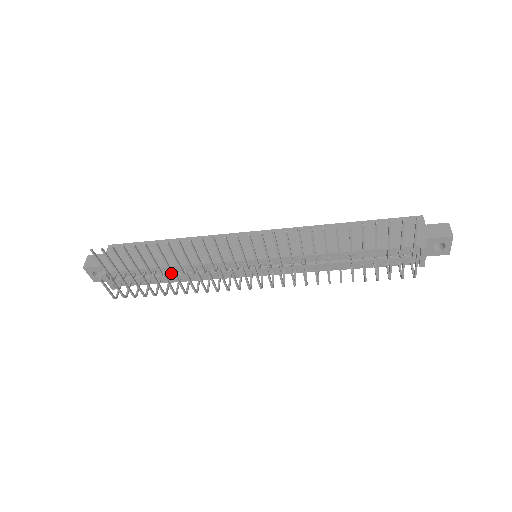
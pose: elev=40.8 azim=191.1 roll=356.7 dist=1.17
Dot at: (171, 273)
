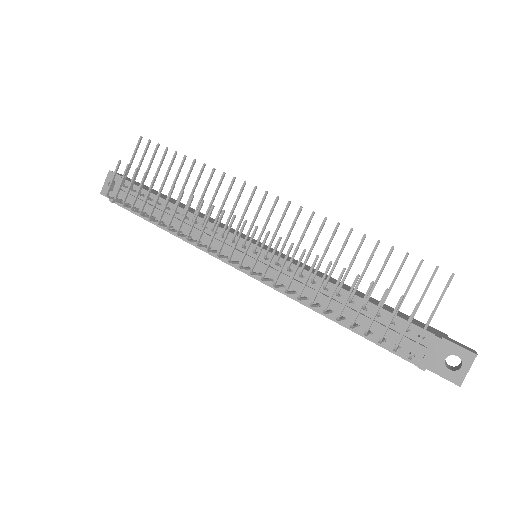
Dot at: (175, 205)
